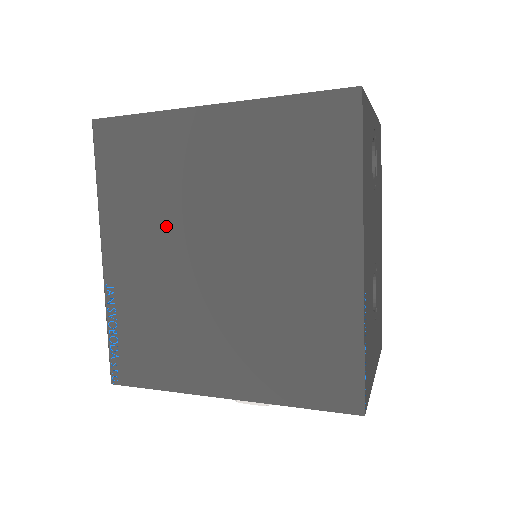
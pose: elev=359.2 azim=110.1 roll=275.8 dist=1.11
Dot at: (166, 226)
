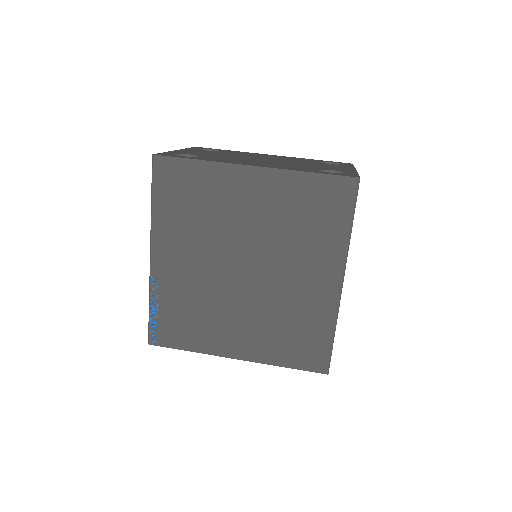
Dot at: (207, 243)
